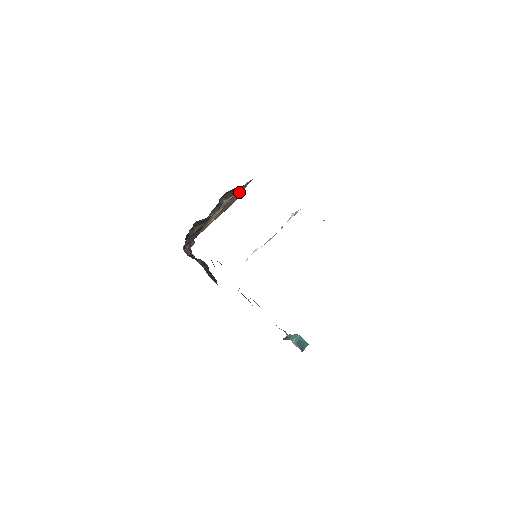
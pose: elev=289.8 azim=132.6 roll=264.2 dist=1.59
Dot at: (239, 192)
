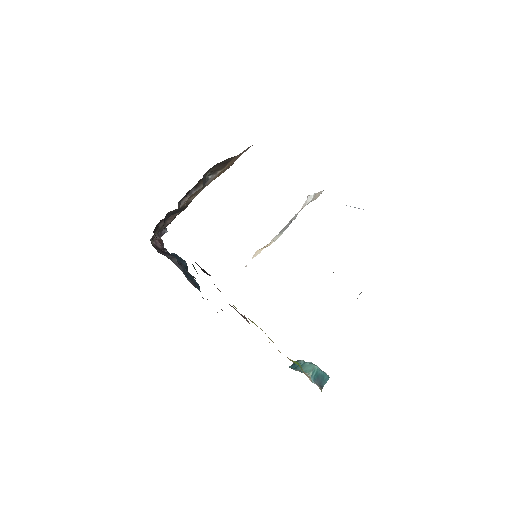
Dot at: (230, 163)
